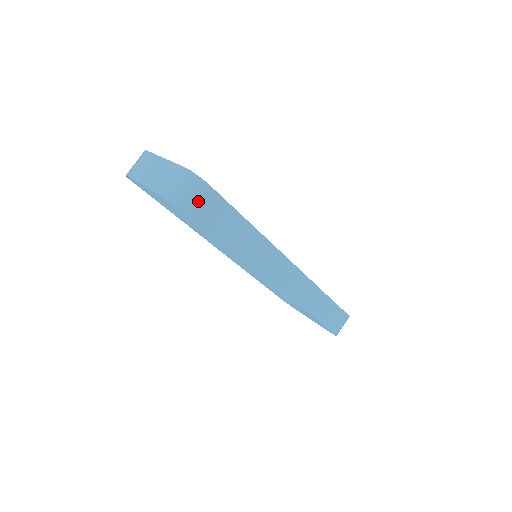
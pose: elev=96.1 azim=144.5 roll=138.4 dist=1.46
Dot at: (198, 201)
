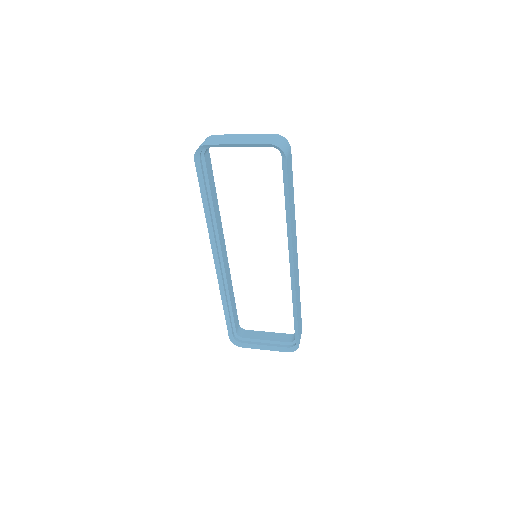
Dot at: (288, 155)
